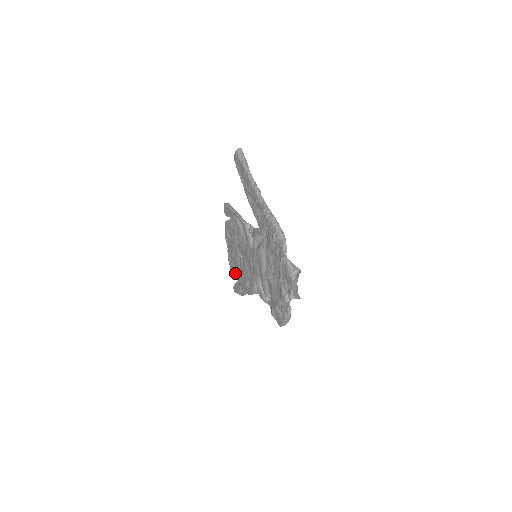
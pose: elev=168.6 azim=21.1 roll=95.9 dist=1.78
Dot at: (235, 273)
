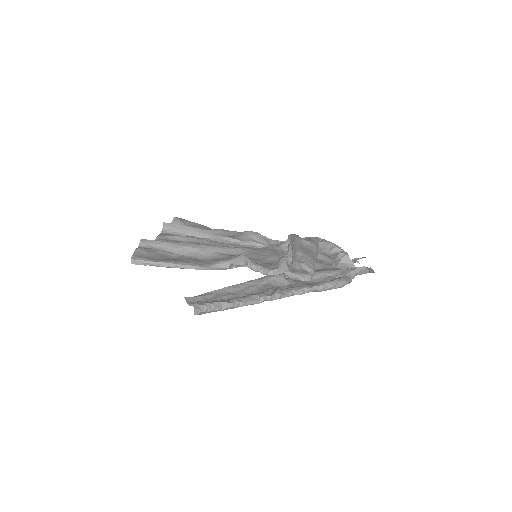
Dot at: (185, 235)
